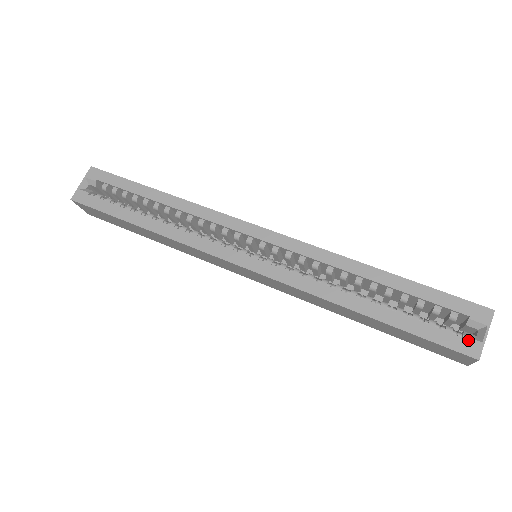
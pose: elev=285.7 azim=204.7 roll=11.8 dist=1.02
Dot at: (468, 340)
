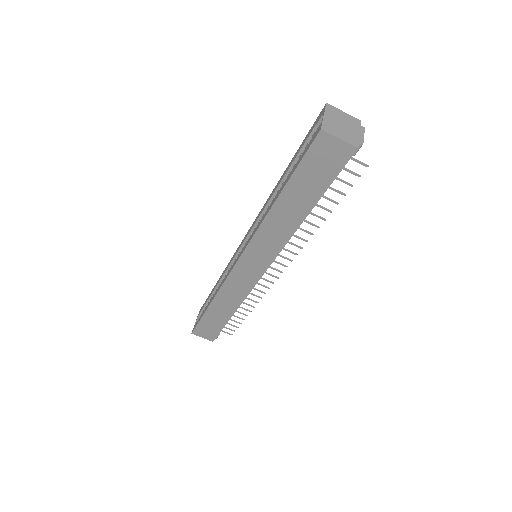
Dot at: (316, 132)
